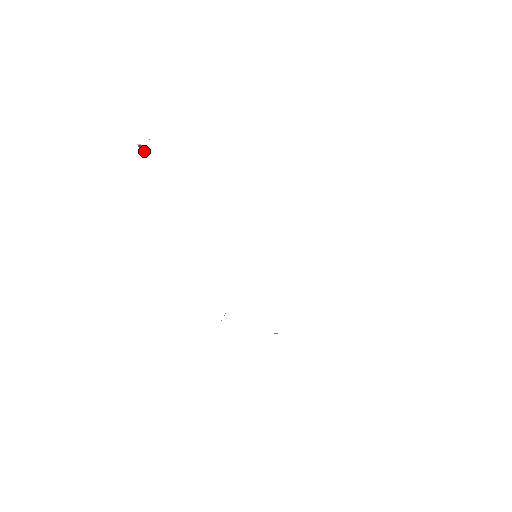
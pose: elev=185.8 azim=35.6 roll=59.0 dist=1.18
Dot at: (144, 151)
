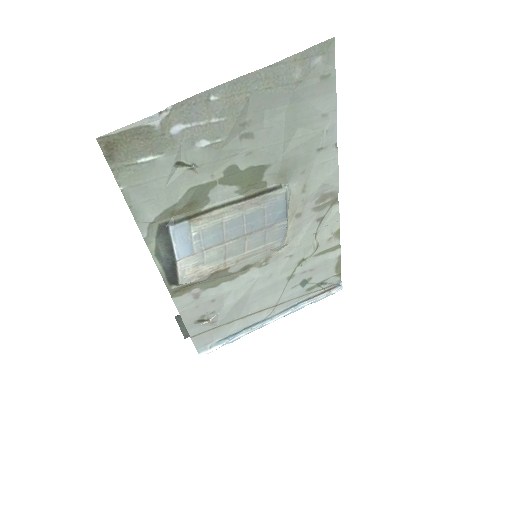
Dot at: occluded
